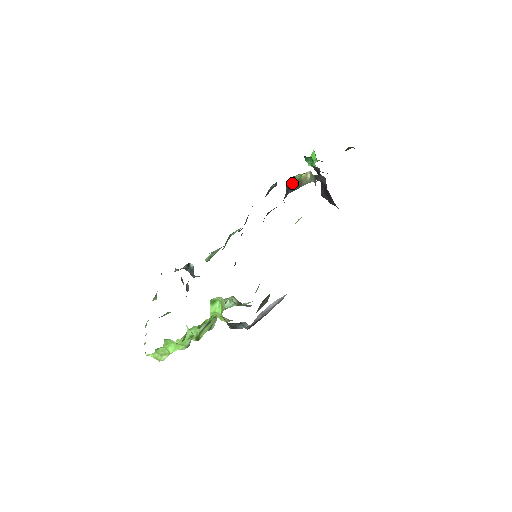
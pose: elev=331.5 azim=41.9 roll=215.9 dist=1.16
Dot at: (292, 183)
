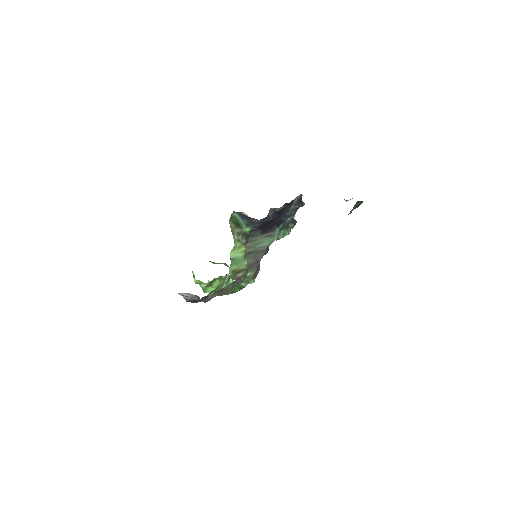
Dot at: (245, 215)
